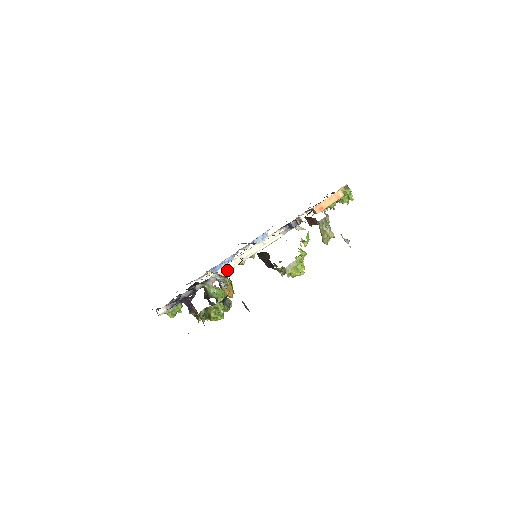
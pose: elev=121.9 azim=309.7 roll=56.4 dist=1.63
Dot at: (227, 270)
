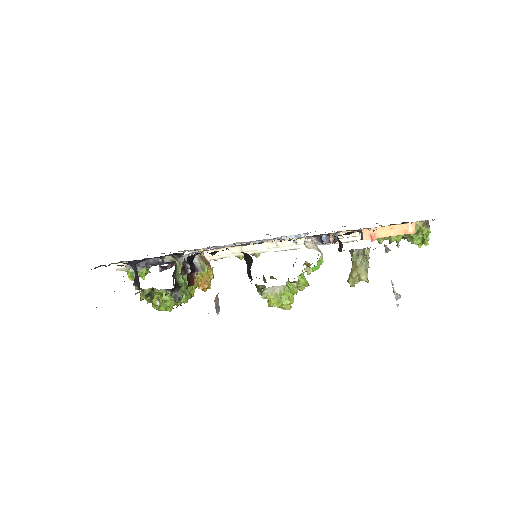
Dot at: (216, 256)
